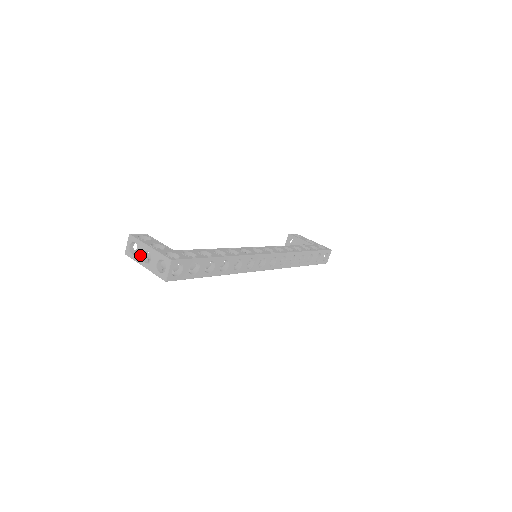
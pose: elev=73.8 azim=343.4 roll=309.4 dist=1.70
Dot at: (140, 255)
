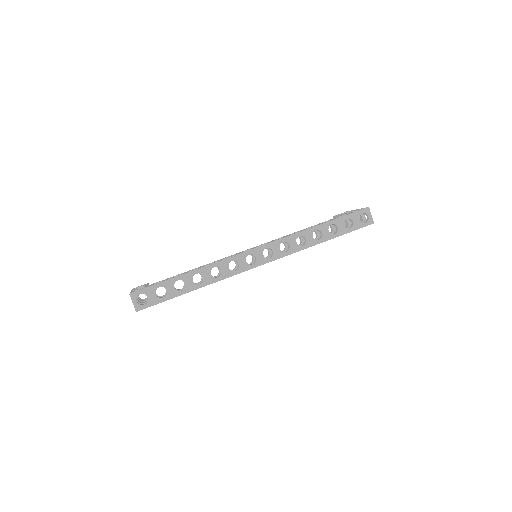
Dot at: occluded
